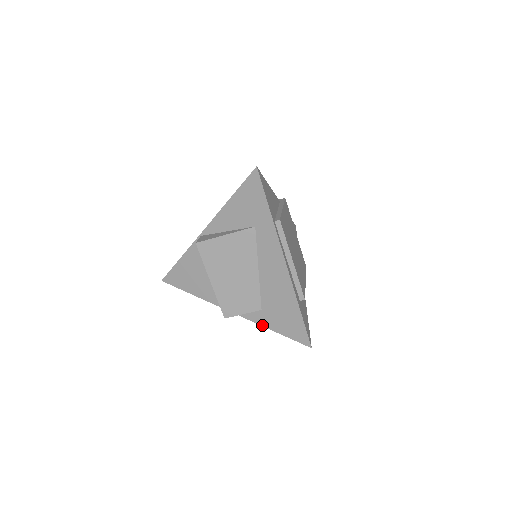
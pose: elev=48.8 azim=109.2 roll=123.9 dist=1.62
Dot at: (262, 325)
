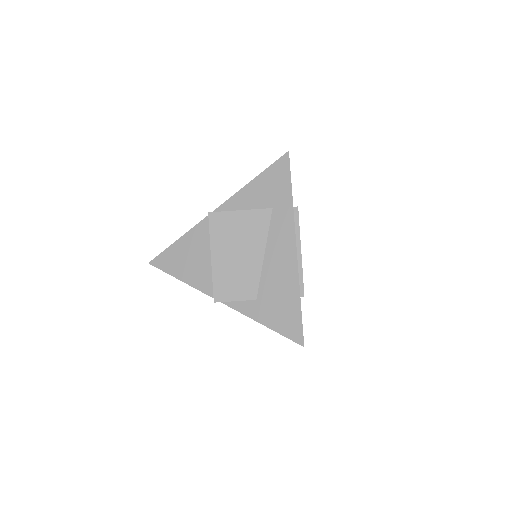
Dot at: (252, 318)
